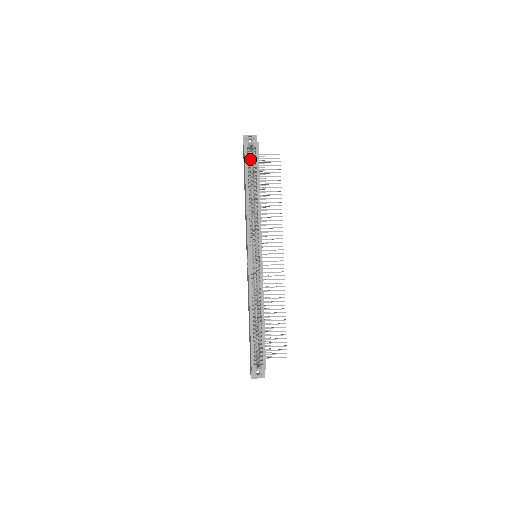
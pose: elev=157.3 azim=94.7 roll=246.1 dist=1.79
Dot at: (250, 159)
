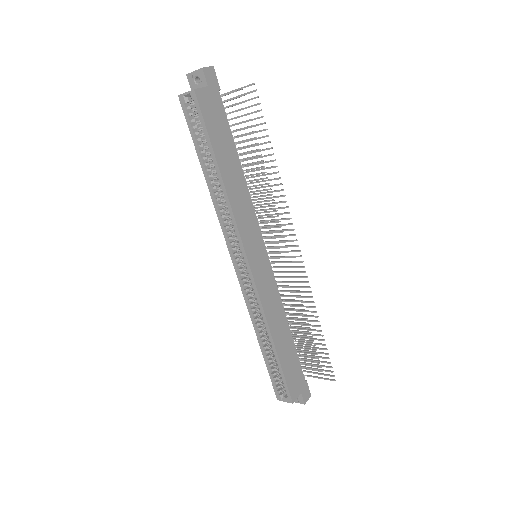
Dot at: occluded
